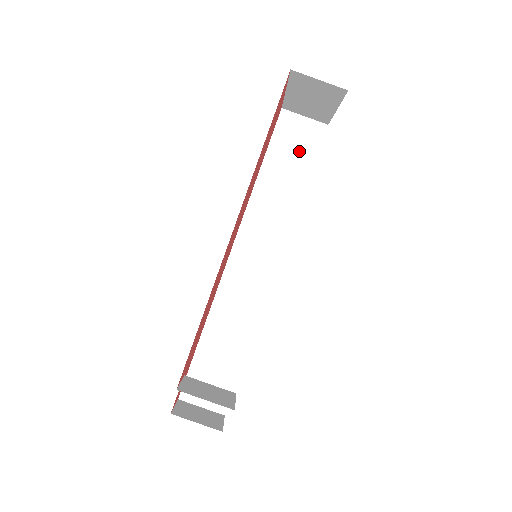
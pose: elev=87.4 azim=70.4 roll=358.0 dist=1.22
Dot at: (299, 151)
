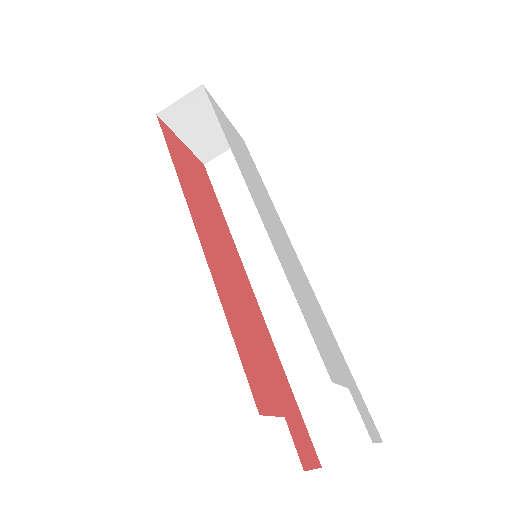
Dot at: (239, 174)
